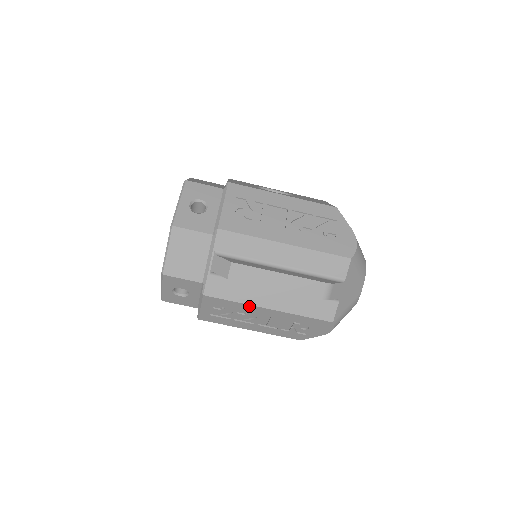
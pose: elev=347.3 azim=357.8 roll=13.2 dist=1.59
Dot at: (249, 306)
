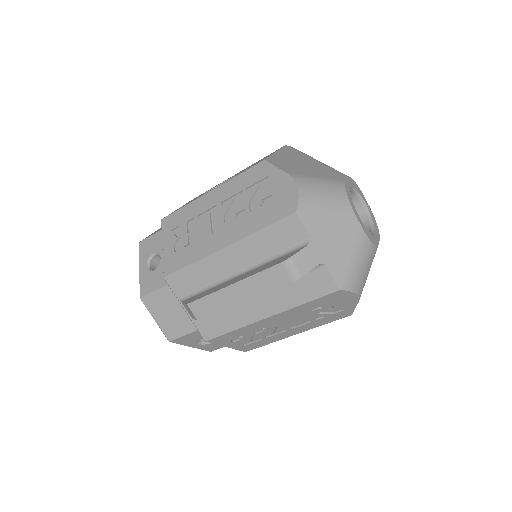
Dot at: (250, 326)
